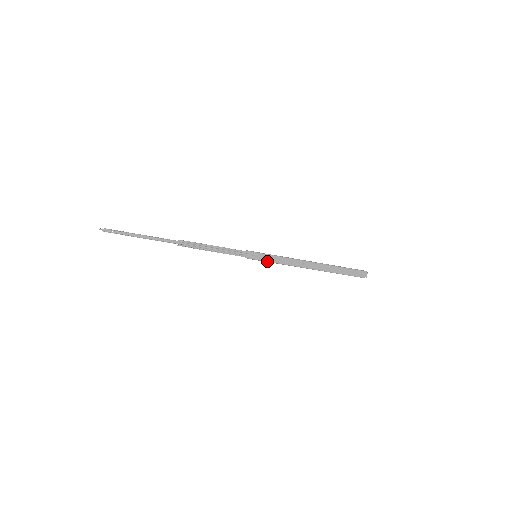
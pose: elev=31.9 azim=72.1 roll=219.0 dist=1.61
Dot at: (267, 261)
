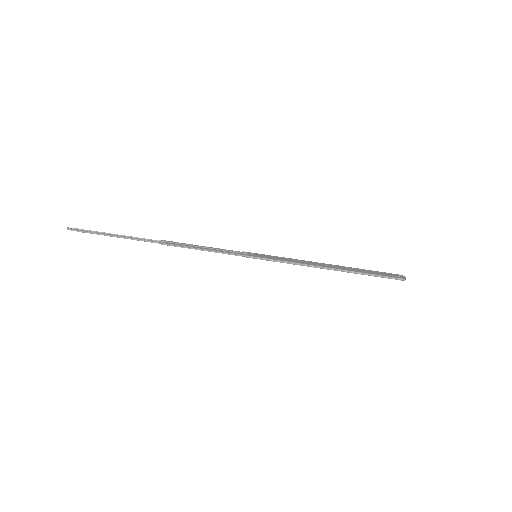
Dot at: (271, 259)
